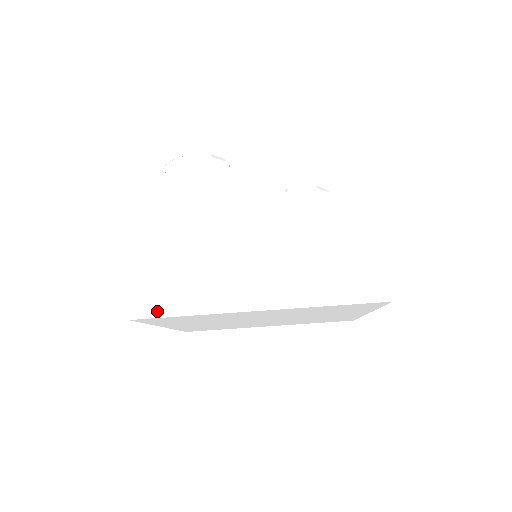
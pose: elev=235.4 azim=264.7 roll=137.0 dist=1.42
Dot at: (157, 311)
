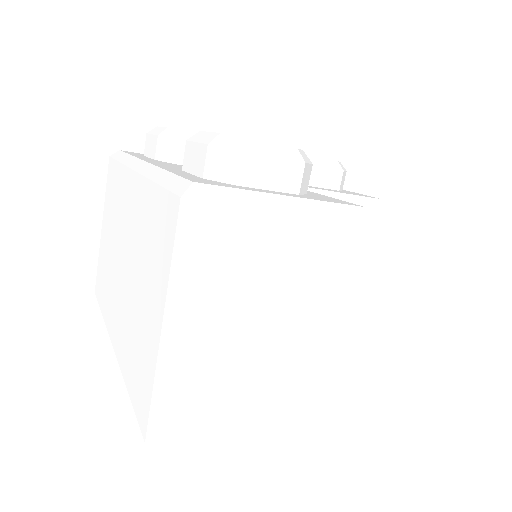
Dot at: (193, 428)
